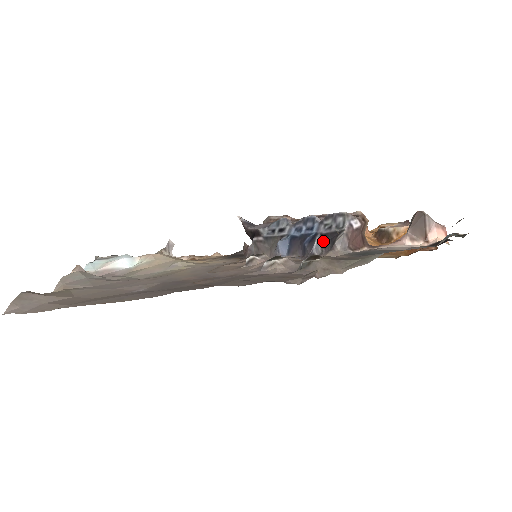
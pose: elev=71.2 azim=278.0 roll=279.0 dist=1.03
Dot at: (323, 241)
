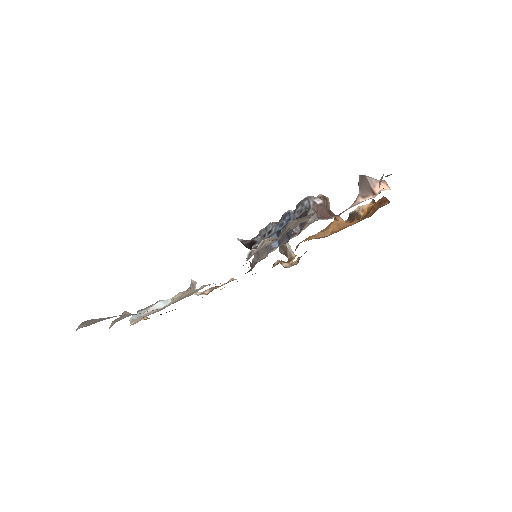
Dot at: occluded
